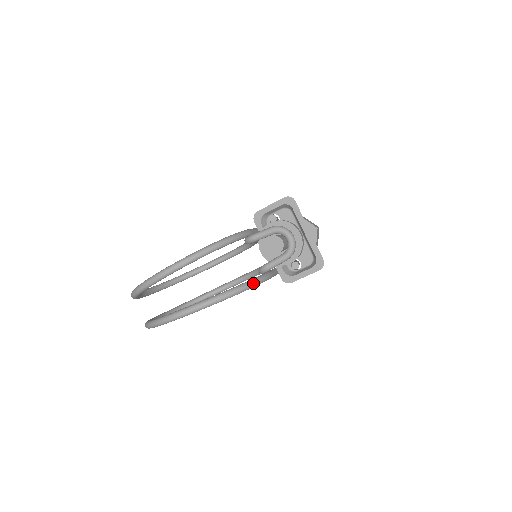
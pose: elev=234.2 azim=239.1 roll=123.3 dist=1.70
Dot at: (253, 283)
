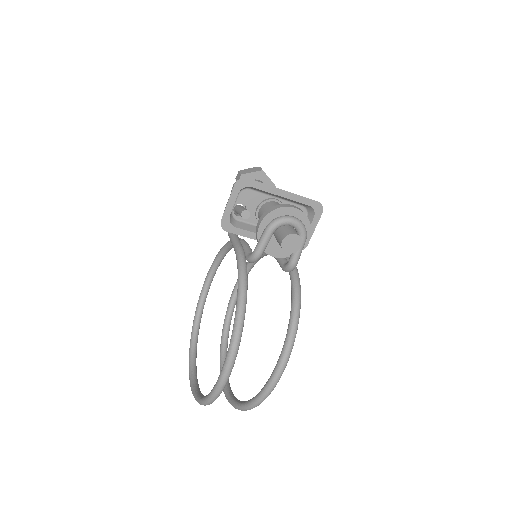
Dot at: (298, 290)
